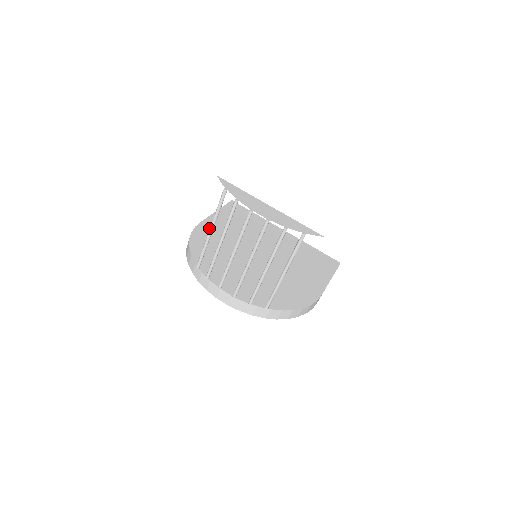
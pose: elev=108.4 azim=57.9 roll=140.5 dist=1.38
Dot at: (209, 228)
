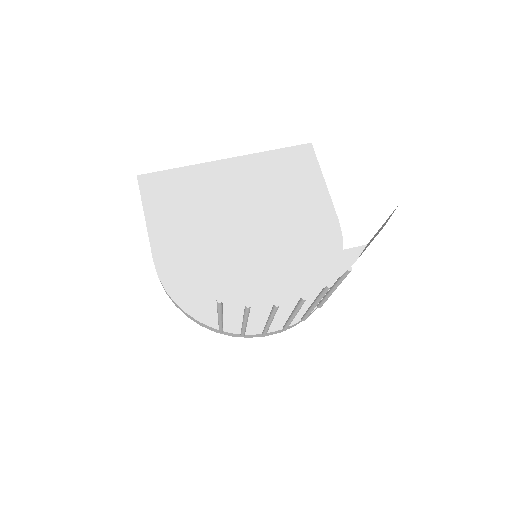
Dot at: (169, 258)
